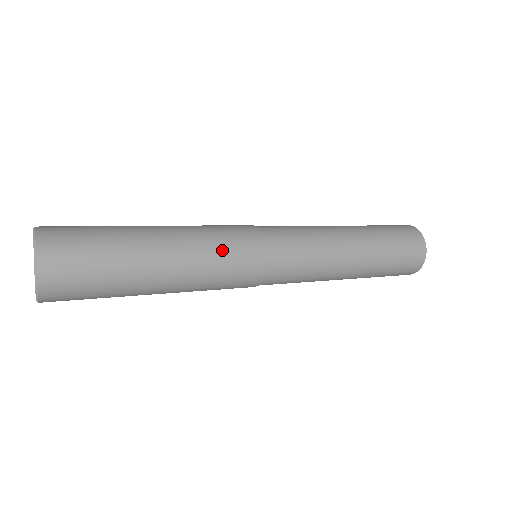
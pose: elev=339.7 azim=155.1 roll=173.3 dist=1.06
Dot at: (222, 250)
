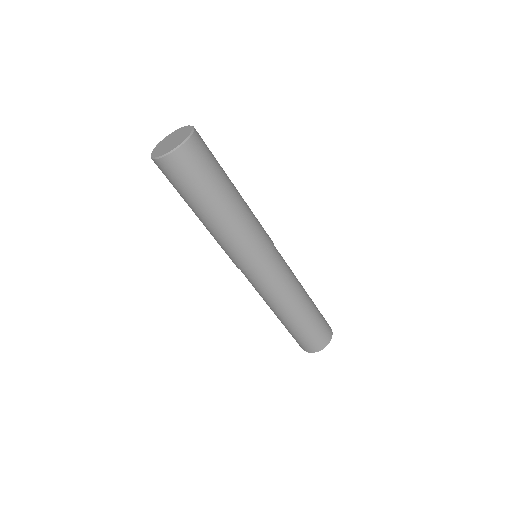
Dot at: (258, 223)
